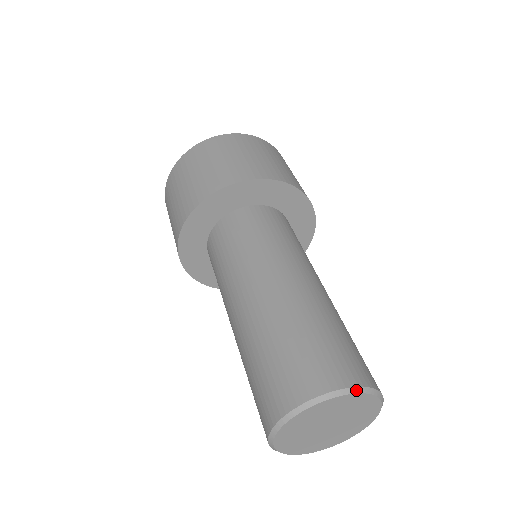
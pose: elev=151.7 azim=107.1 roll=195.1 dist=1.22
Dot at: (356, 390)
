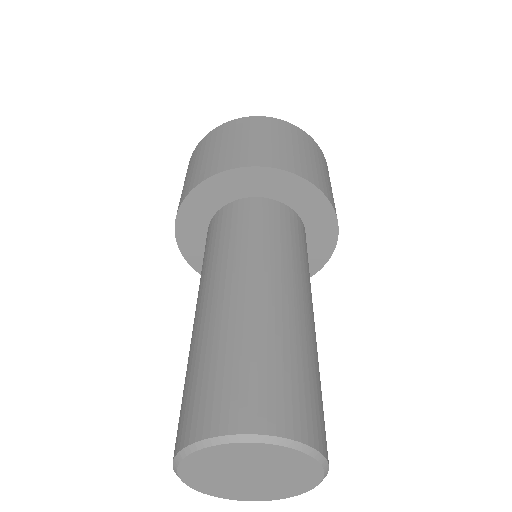
Dot at: (272, 440)
